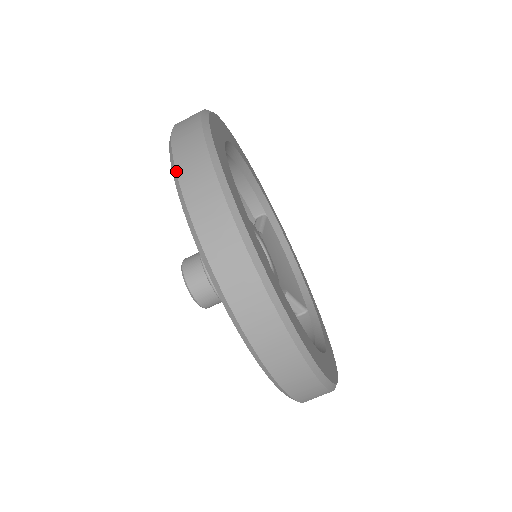
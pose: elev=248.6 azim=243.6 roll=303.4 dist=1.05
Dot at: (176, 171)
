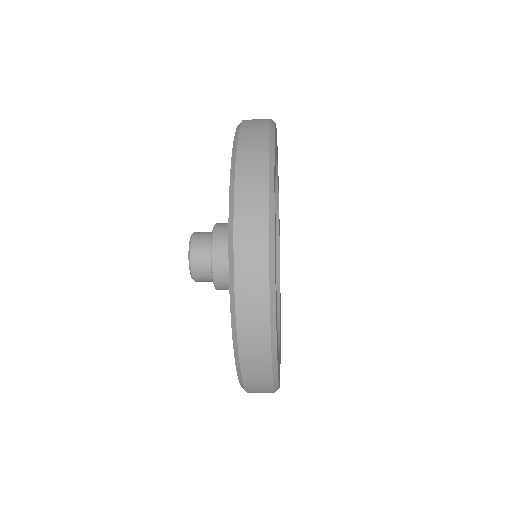
Dot at: (245, 389)
